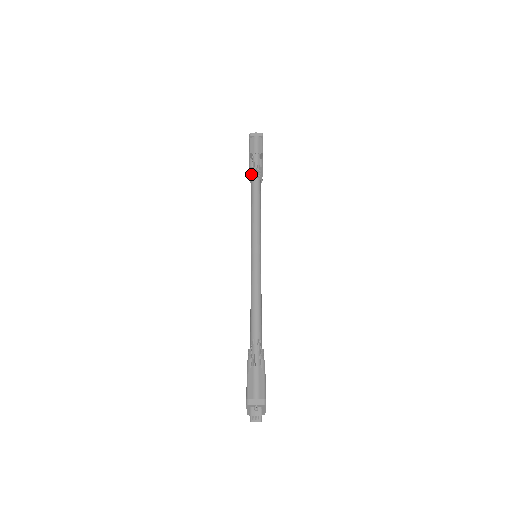
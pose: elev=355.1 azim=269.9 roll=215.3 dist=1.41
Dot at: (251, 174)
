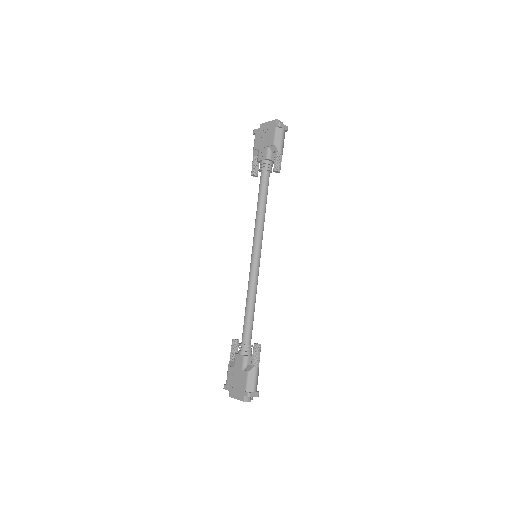
Dot at: (266, 166)
